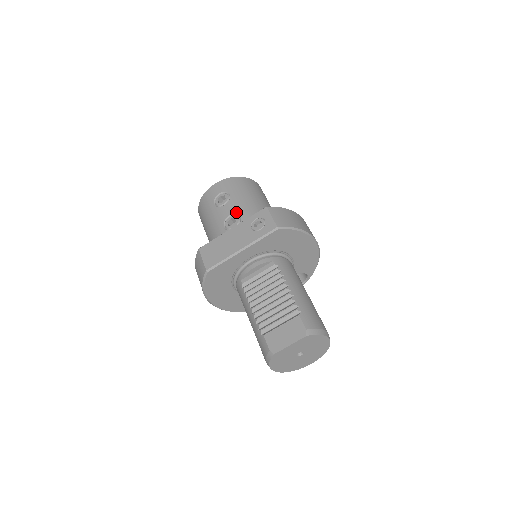
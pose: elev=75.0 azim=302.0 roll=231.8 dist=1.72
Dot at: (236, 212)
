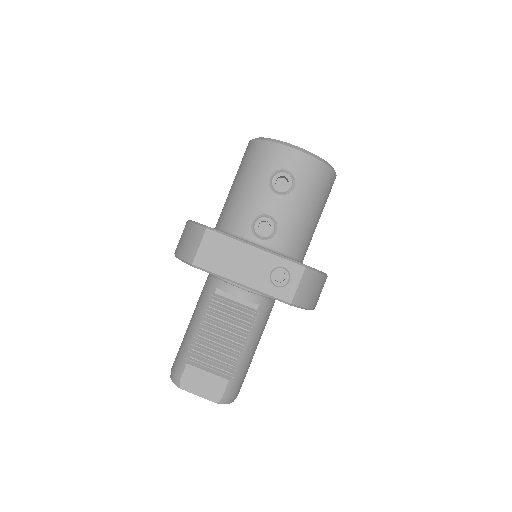
Dot at: (279, 220)
